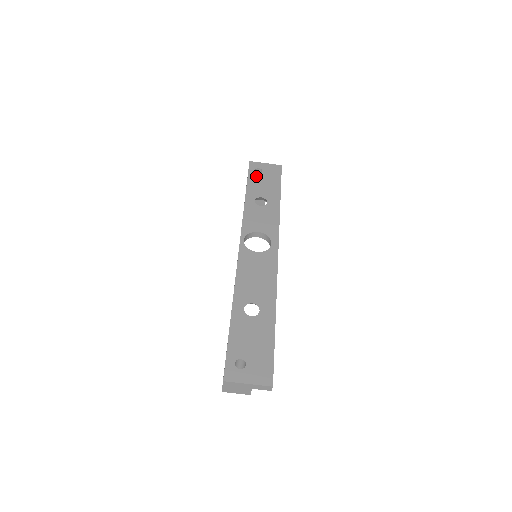
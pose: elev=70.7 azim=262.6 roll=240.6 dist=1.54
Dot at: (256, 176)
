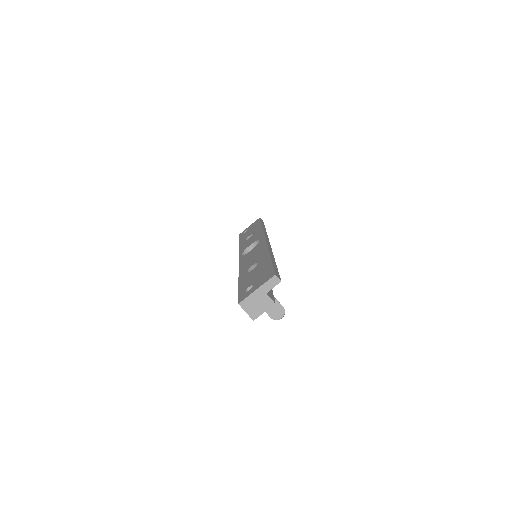
Dot at: (244, 234)
